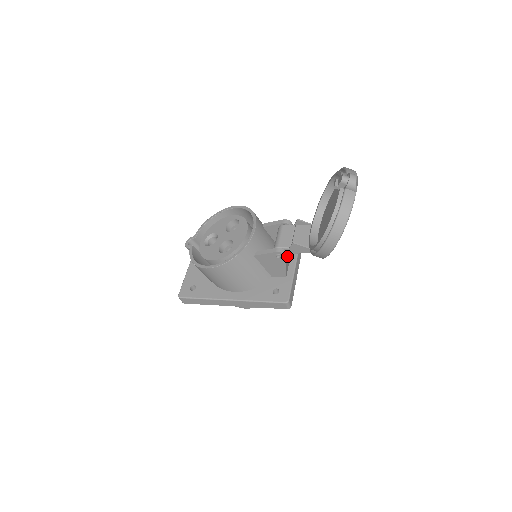
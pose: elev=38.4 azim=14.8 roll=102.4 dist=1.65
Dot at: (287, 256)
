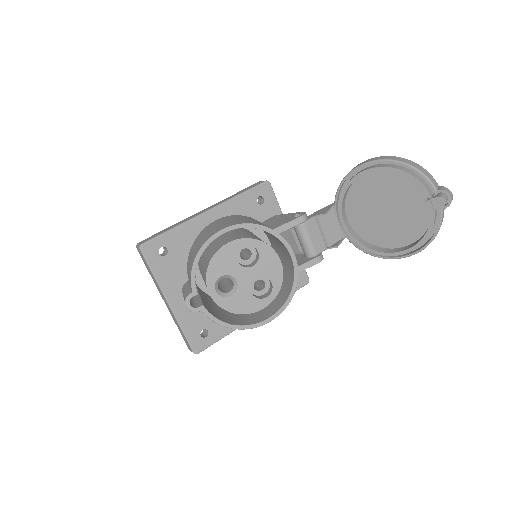
Dot at: occluded
